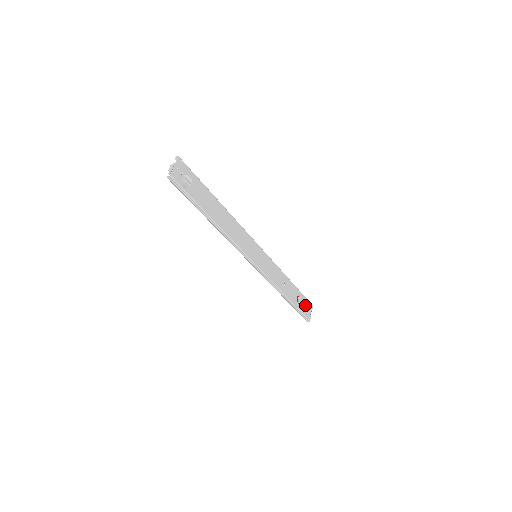
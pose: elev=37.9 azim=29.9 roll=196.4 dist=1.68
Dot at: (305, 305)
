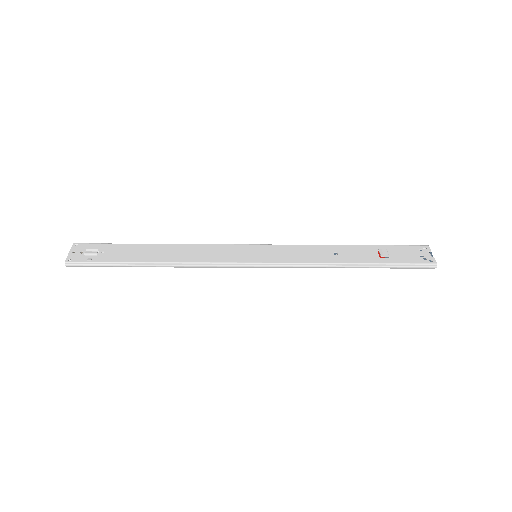
Dot at: (407, 253)
